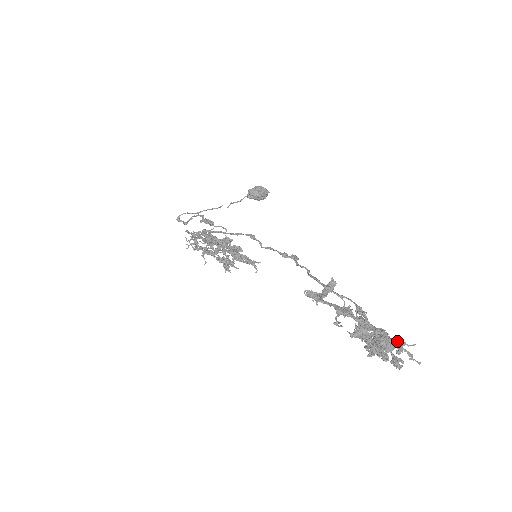
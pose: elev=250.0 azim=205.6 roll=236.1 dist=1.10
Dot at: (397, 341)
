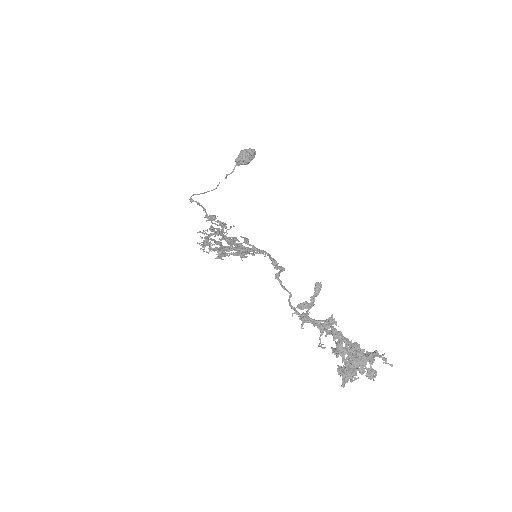
Dot at: (368, 356)
